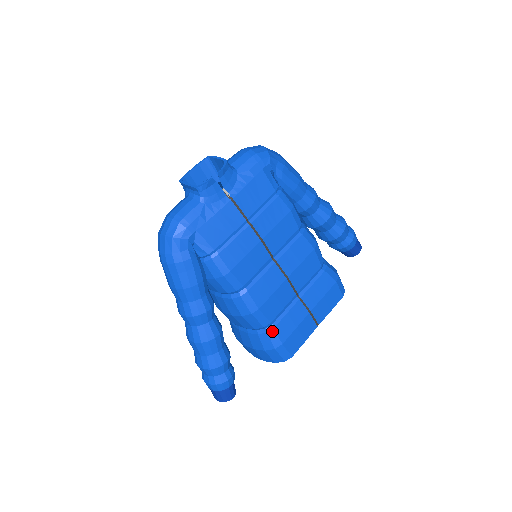
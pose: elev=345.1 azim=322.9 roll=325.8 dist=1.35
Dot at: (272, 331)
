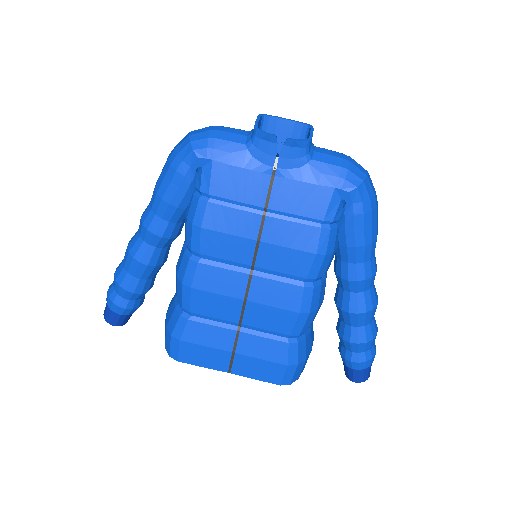
Dot at: (184, 320)
